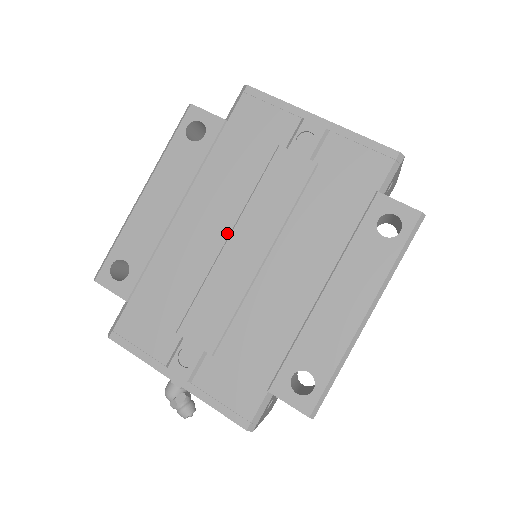
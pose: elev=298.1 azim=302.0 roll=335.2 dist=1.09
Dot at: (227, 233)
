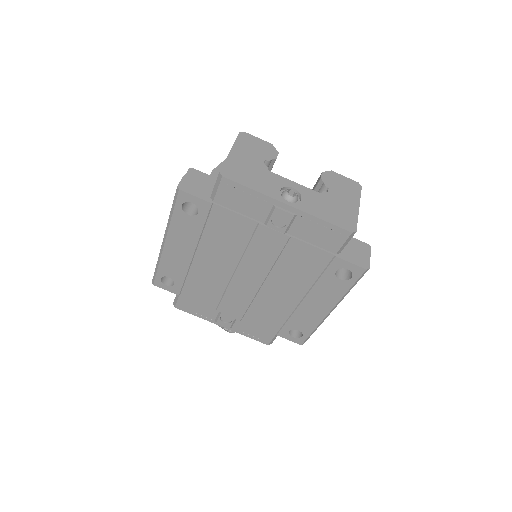
Dot at: (233, 269)
